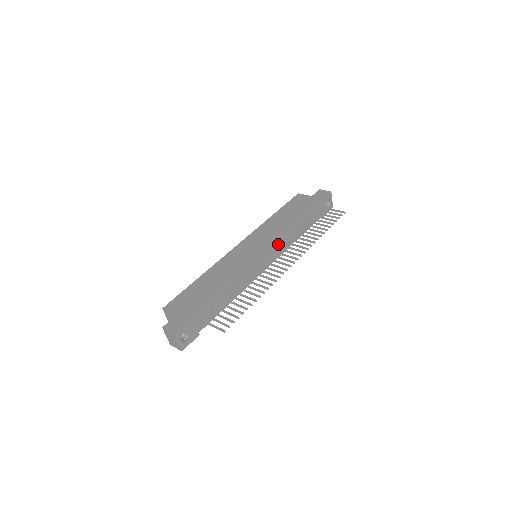
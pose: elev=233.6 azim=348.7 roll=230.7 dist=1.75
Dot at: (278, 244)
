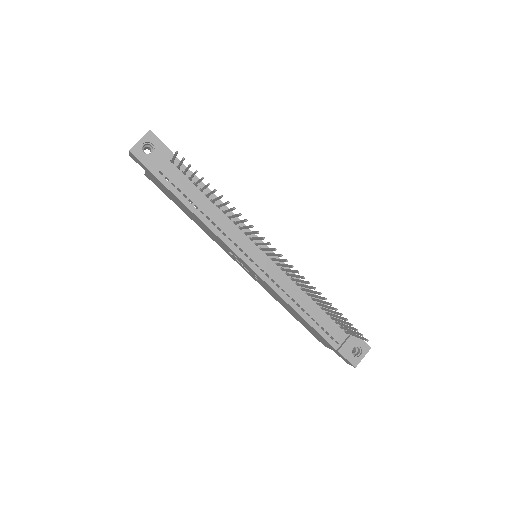
Dot at: (284, 268)
